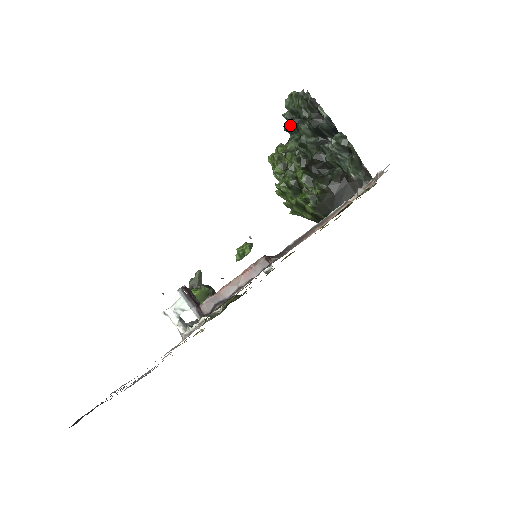
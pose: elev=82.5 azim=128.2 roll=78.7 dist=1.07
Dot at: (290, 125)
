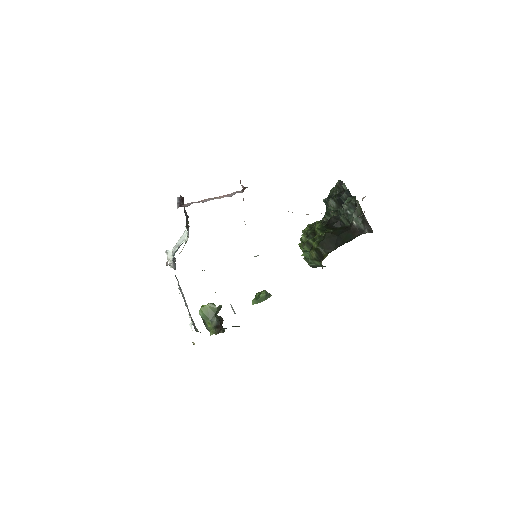
Dot at: (326, 208)
